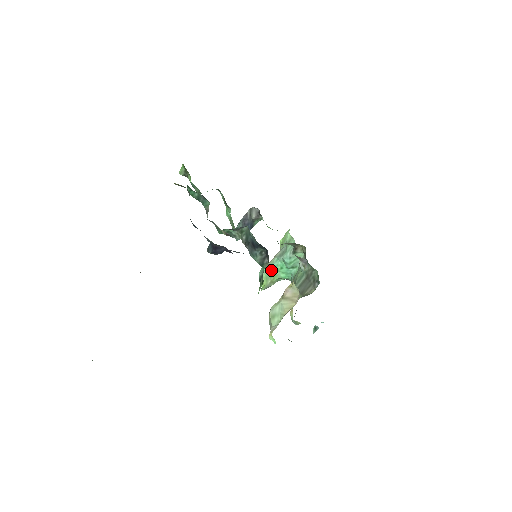
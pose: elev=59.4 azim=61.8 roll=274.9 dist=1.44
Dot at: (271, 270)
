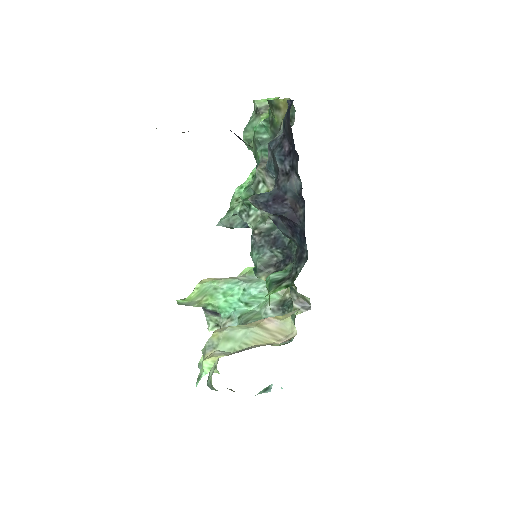
Dot at: (218, 288)
